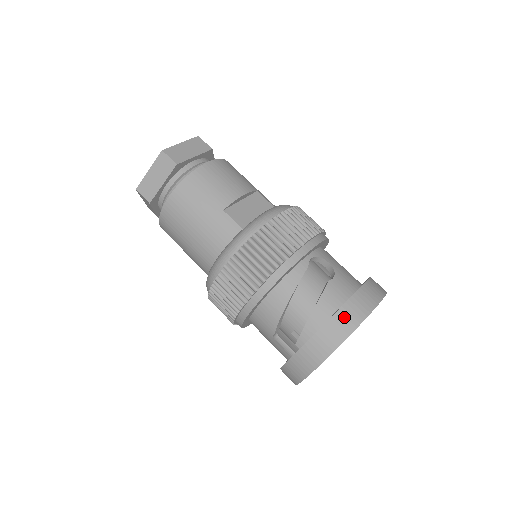
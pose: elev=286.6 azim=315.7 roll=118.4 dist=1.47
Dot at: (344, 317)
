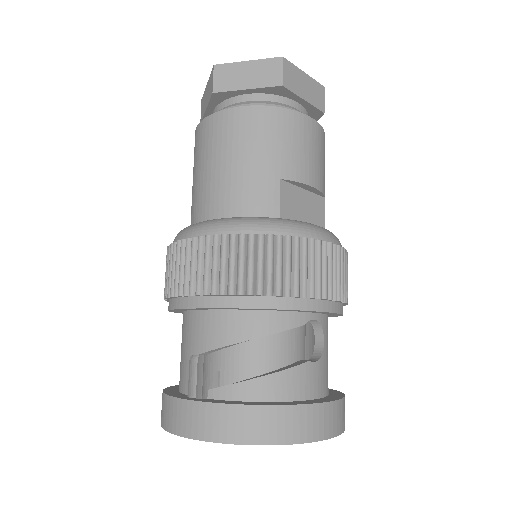
Dot at: (291, 419)
